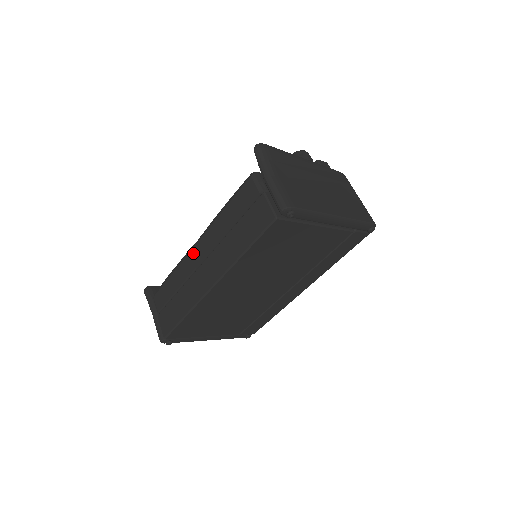
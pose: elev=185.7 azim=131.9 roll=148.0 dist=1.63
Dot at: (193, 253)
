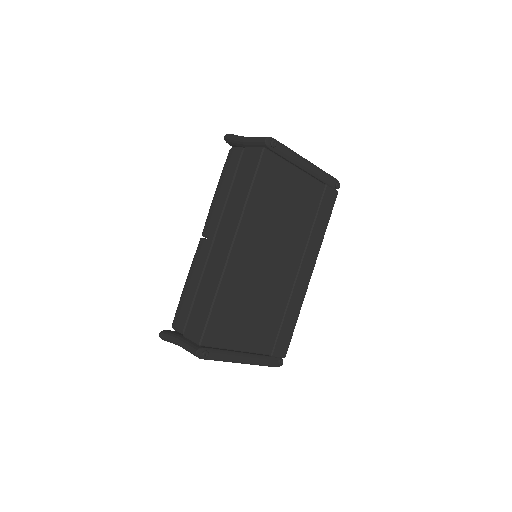
Dot at: (201, 245)
